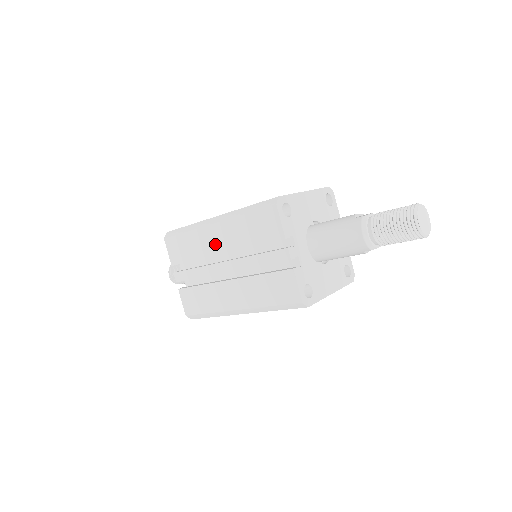
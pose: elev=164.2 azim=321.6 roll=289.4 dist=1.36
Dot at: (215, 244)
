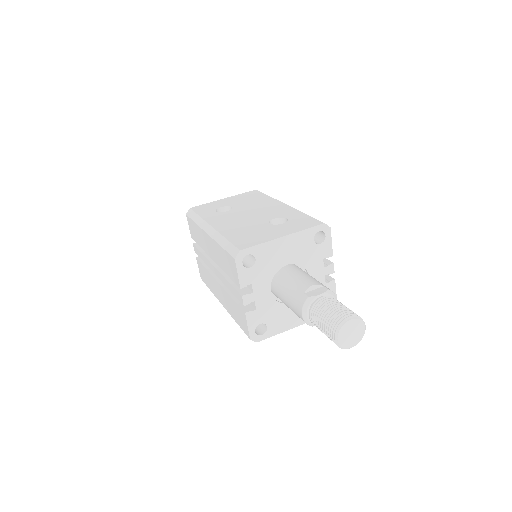
Dot at: (209, 249)
